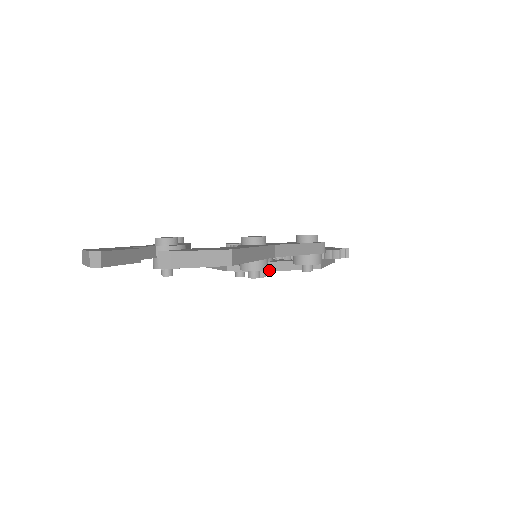
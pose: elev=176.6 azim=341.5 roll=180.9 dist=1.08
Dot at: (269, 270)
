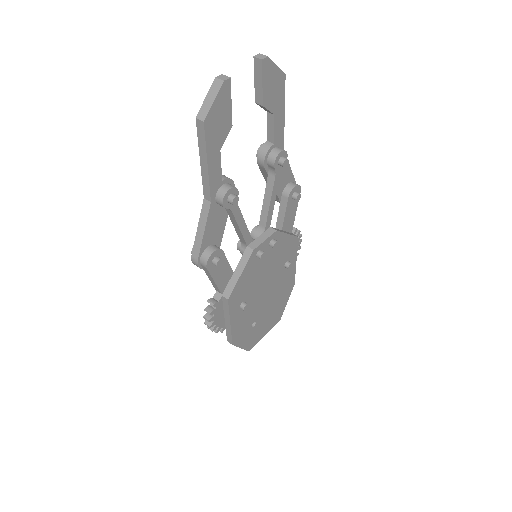
Dot at: (277, 230)
